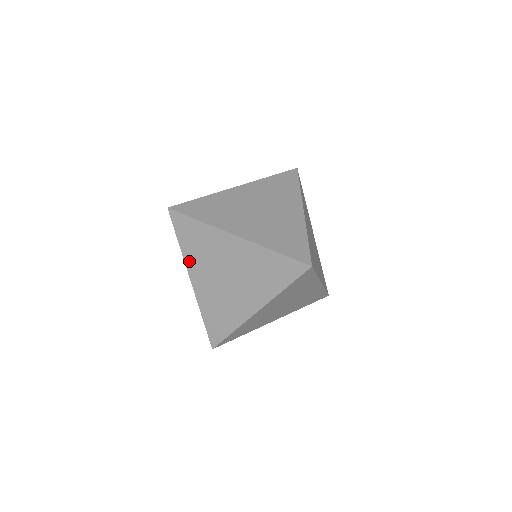
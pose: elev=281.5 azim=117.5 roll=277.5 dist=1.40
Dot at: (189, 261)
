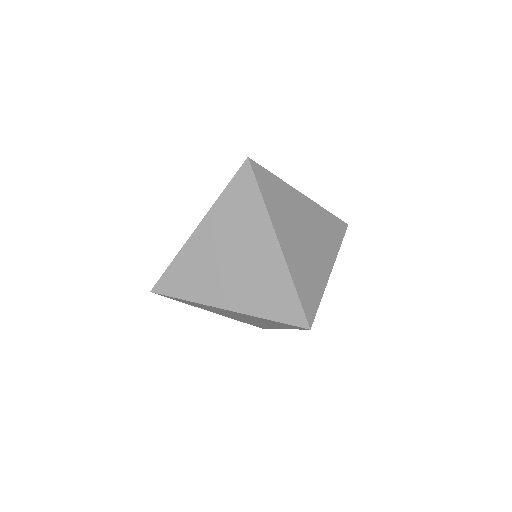
Dot at: (215, 213)
